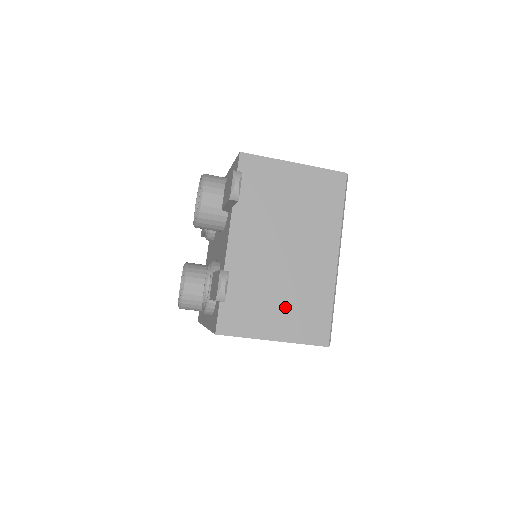
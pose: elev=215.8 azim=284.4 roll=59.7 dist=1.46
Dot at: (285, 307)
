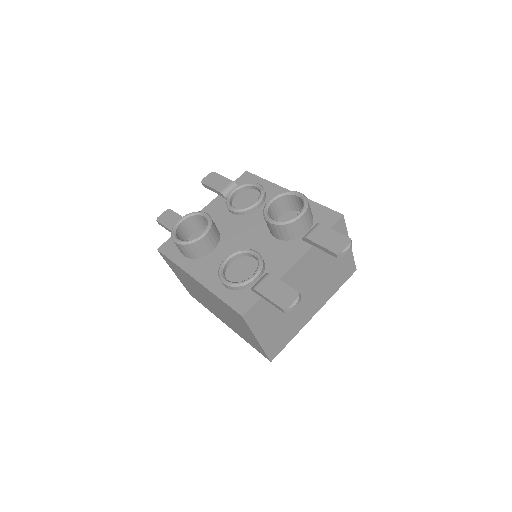
Dot at: (278, 324)
